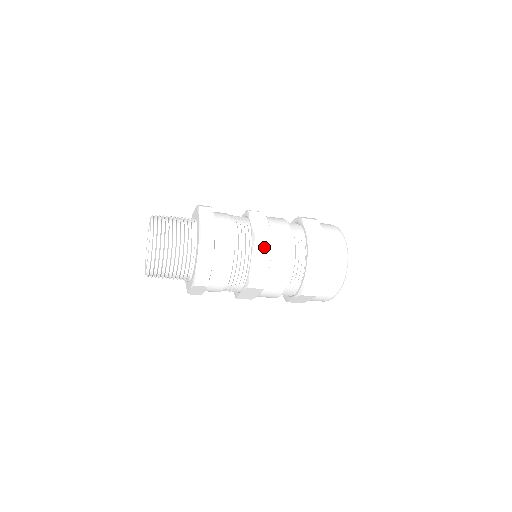
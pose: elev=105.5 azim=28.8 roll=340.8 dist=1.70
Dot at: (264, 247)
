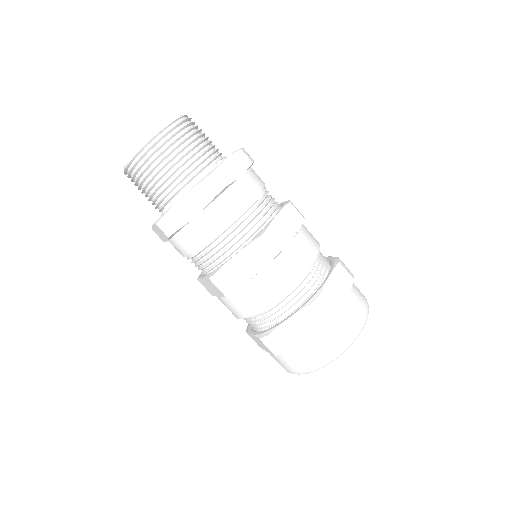
Dot at: (264, 253)
